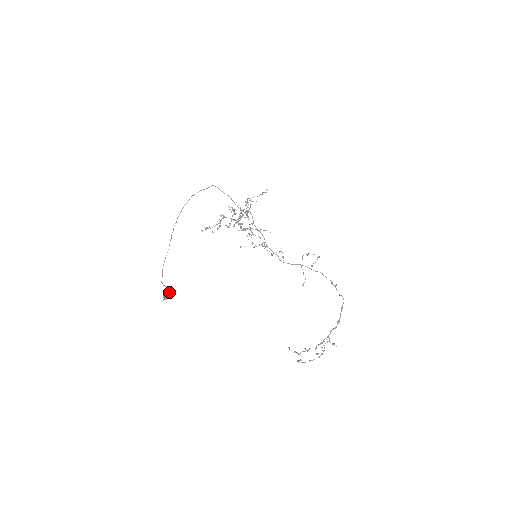
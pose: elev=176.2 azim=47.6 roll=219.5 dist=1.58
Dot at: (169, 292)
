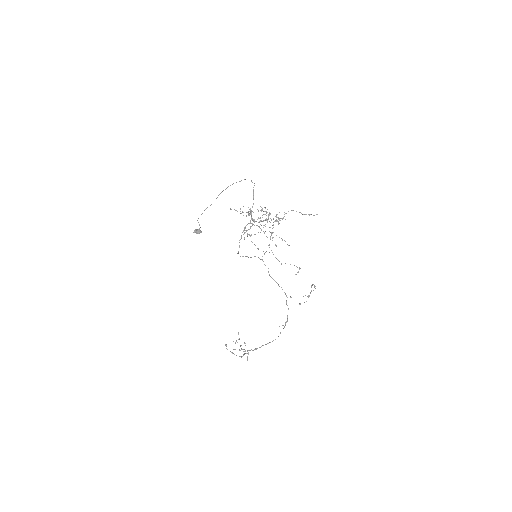
Dot at: (200, 230)
